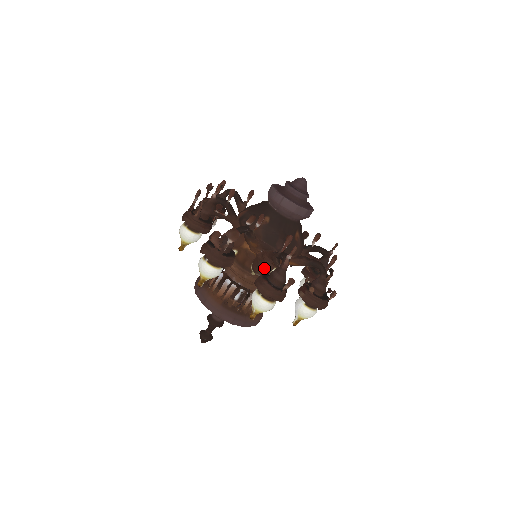
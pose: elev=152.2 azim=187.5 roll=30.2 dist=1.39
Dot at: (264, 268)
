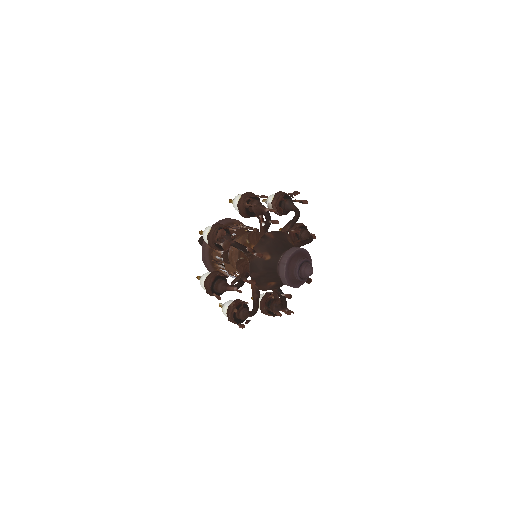
Dot at: (223, 274)
